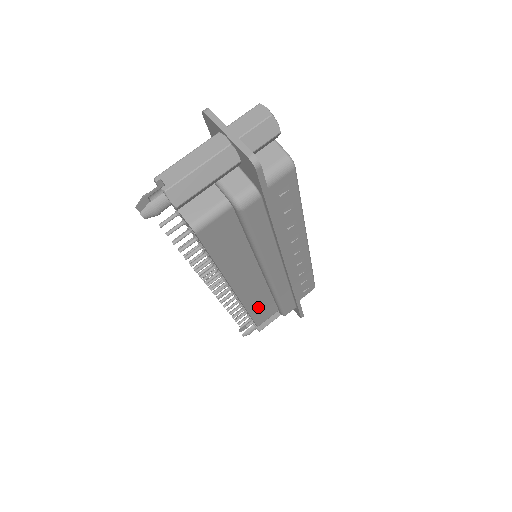
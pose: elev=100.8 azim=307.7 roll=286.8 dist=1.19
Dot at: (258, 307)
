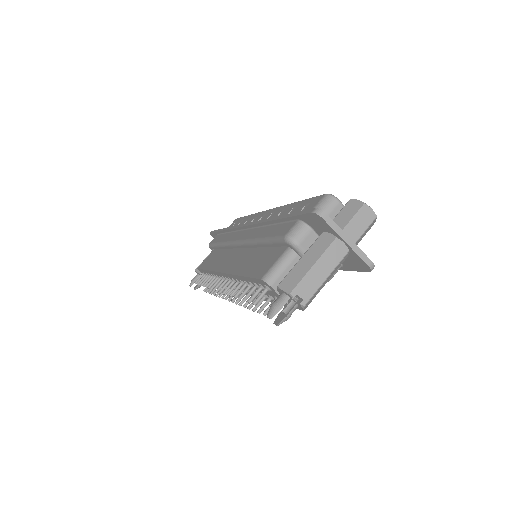
Dot at: occluded
